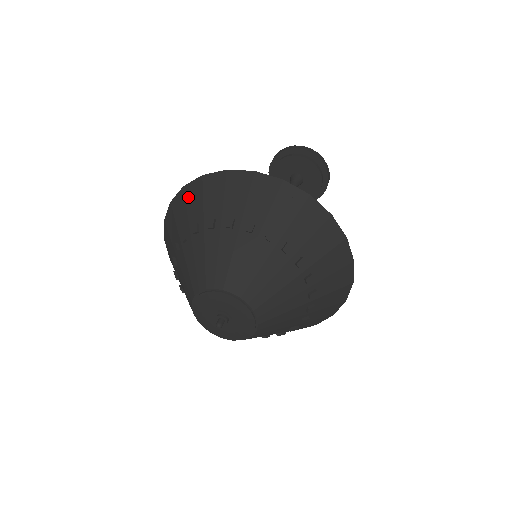
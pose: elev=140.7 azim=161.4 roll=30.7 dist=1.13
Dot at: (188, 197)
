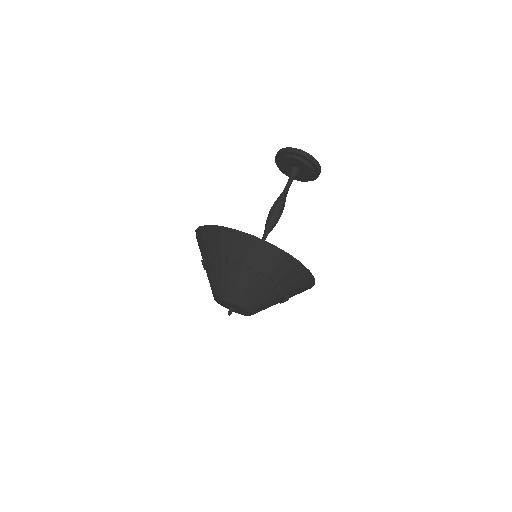
Dot at: (269, 253)
